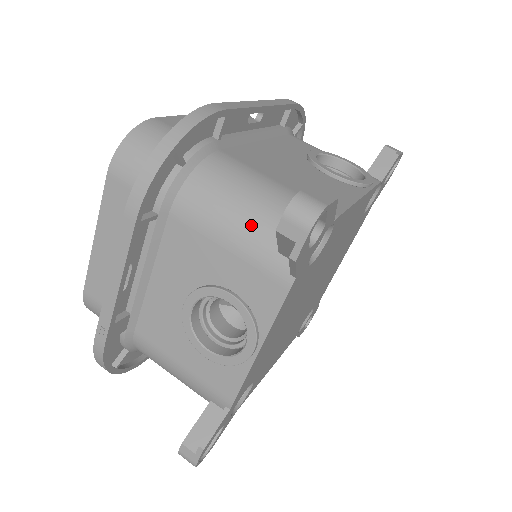
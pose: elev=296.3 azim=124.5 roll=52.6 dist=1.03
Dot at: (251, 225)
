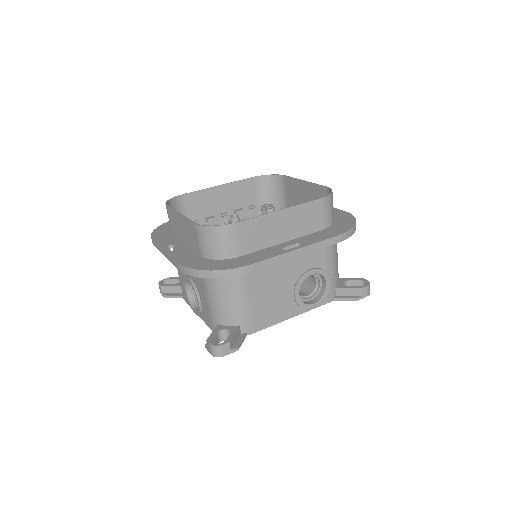
Dot at: (218, 309)
